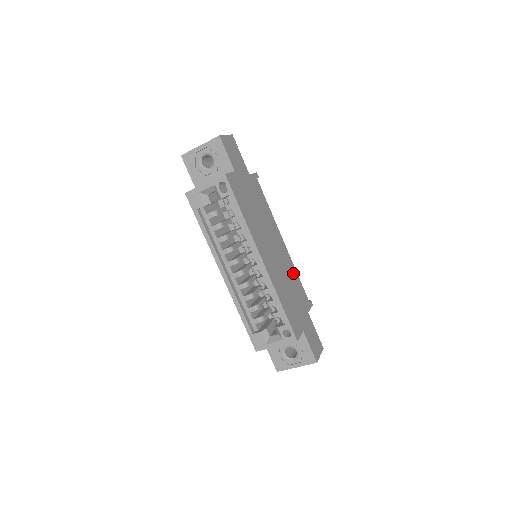
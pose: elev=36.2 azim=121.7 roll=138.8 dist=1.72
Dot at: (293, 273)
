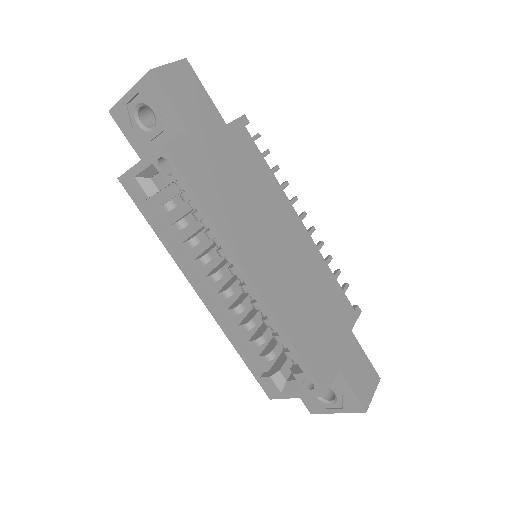
Dot at: (321, 273)
